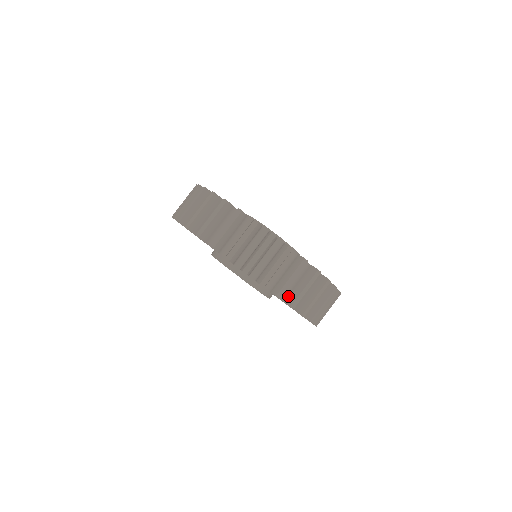
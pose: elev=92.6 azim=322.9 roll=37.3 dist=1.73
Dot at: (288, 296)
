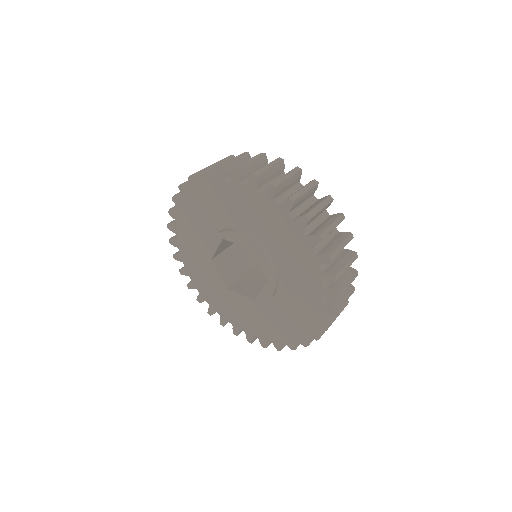
Dot at: (301, 214)
